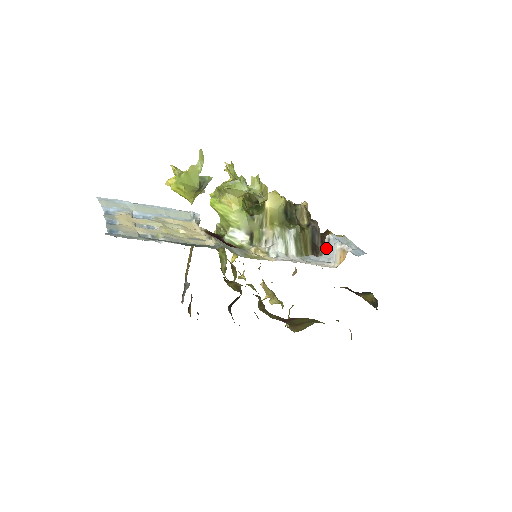
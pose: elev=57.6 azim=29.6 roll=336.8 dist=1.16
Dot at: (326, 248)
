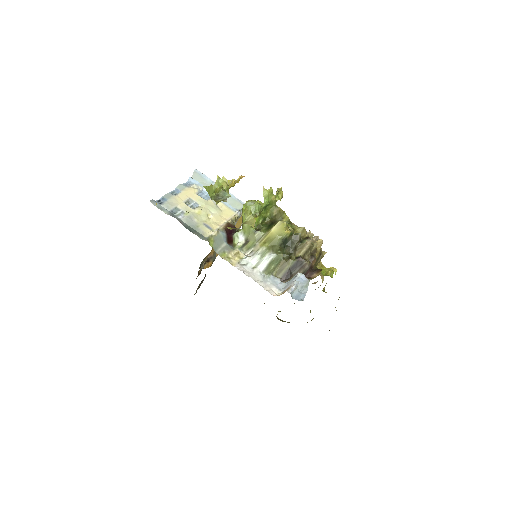
Dot at: (290, 280)
